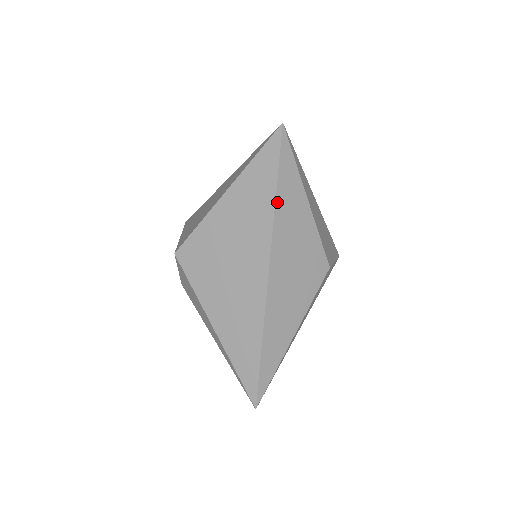
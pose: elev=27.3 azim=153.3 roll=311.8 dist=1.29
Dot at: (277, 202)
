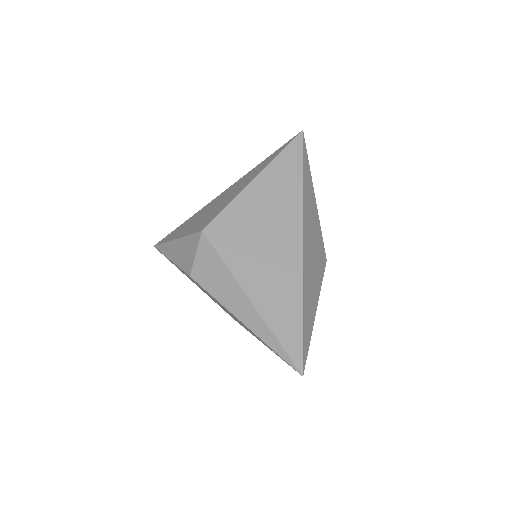
Dot at: (304, 186)
